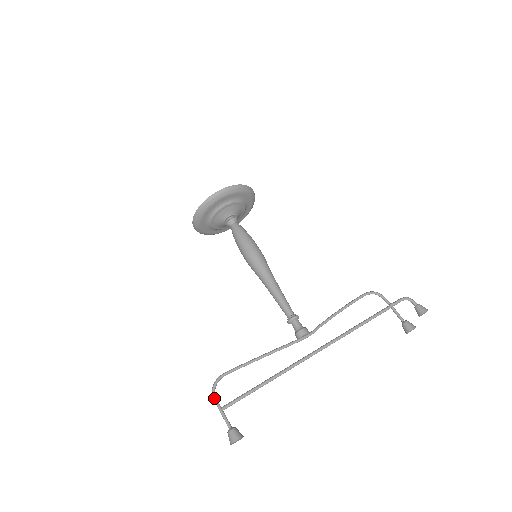
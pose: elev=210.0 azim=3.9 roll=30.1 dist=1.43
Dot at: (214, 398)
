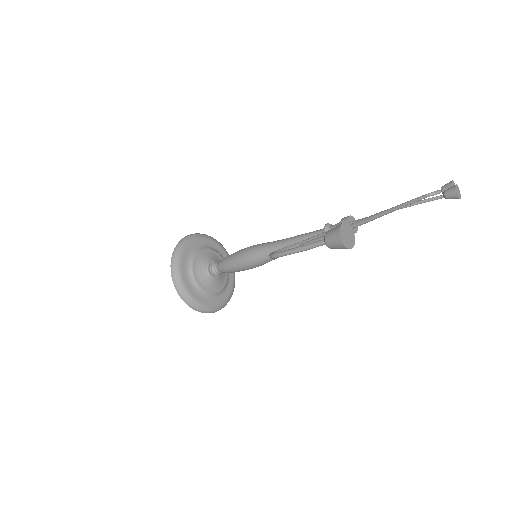
Dot at: (279, 252)
